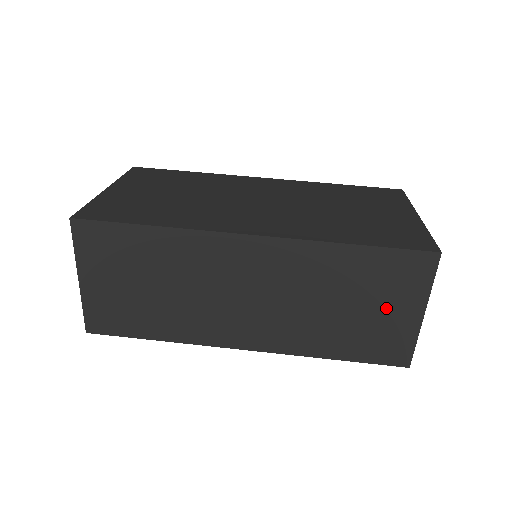
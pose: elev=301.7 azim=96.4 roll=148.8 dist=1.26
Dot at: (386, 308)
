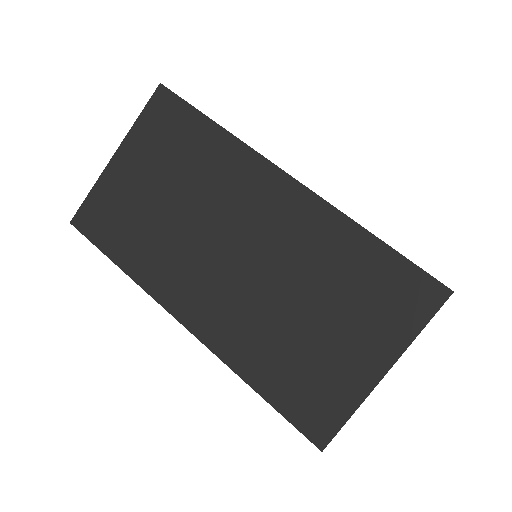
Dot at: occluded
